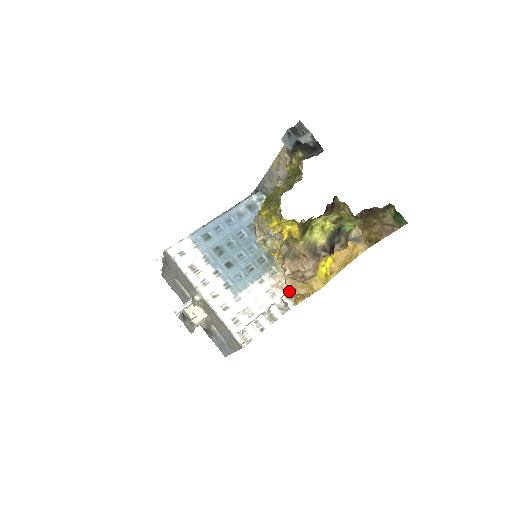
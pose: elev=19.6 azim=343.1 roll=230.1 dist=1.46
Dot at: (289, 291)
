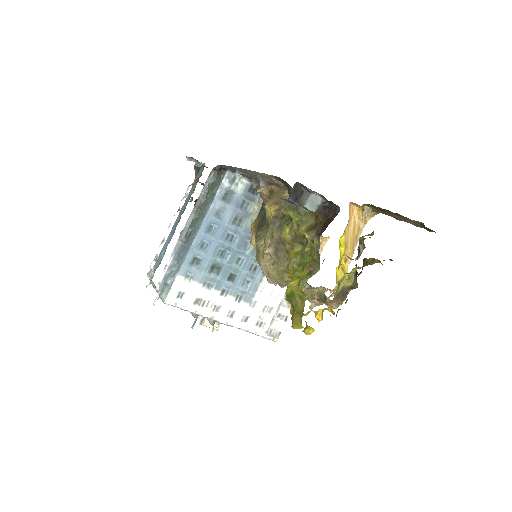
Dot at: occluded
